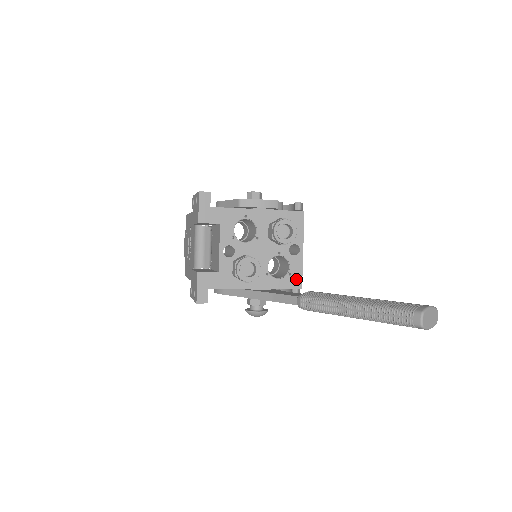
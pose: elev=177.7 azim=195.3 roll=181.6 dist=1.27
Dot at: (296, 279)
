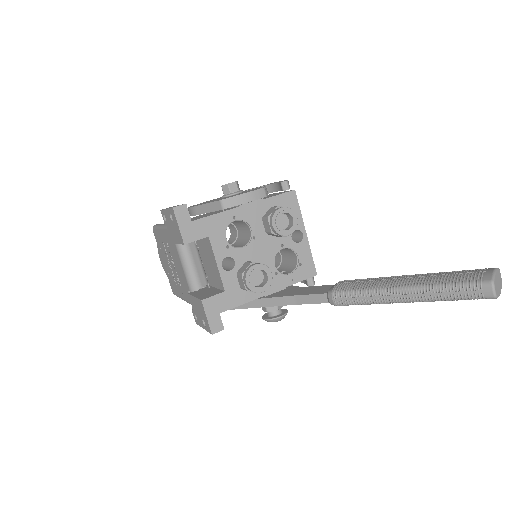
Dot at: (308, 267)
